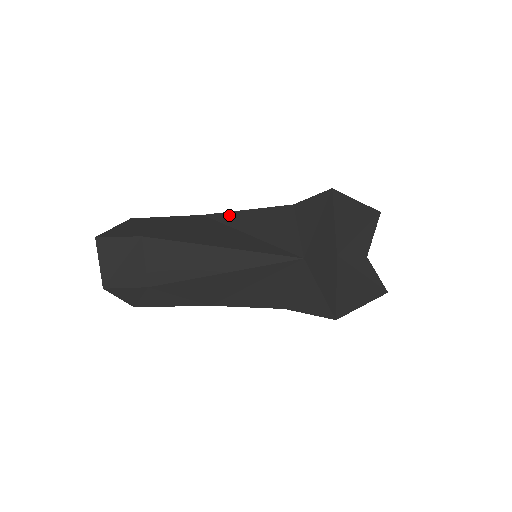
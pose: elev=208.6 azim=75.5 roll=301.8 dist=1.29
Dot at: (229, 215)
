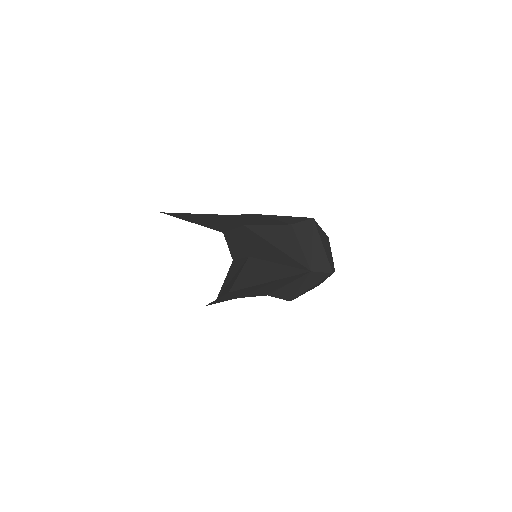
Dot at: (261, 228)
